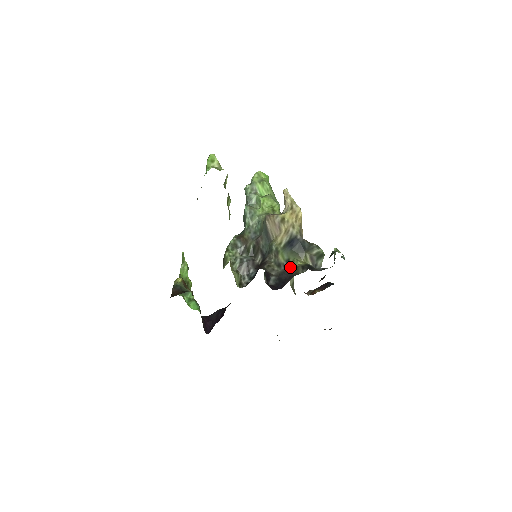
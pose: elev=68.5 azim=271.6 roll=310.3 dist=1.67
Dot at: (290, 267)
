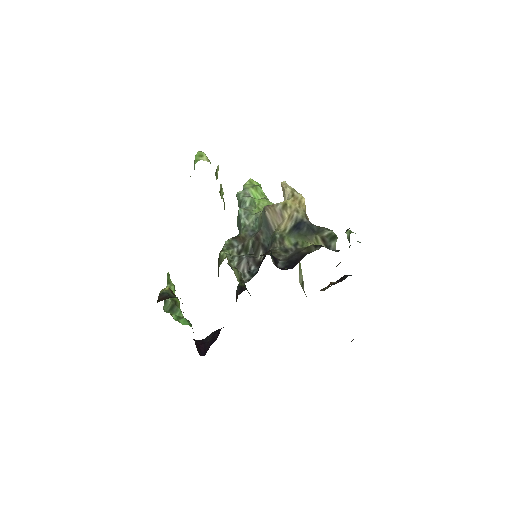
Dot at: (300, 249)
